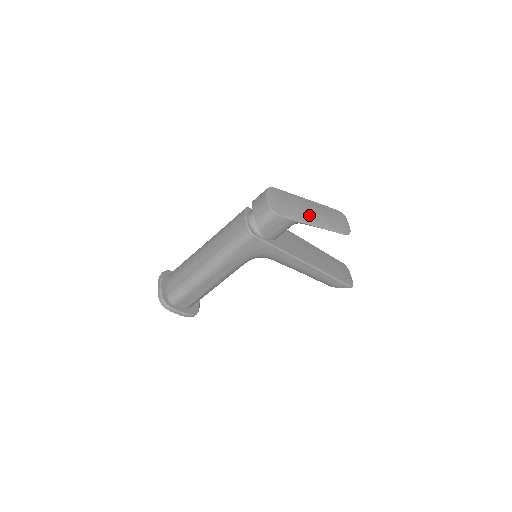
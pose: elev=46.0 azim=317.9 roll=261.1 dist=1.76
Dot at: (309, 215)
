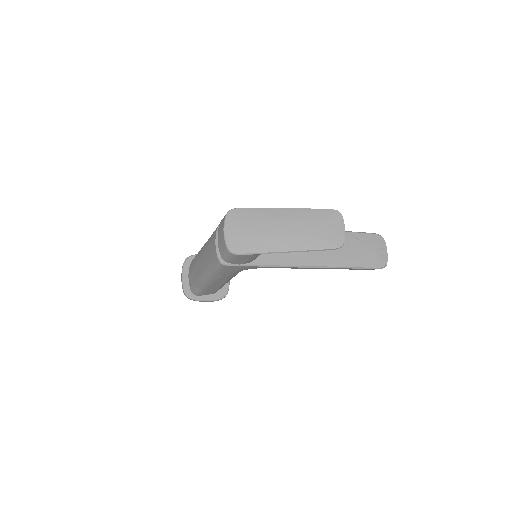
Dot at: (281, 239)
